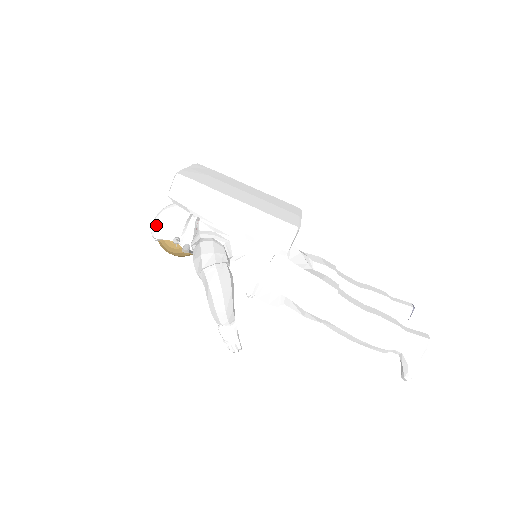
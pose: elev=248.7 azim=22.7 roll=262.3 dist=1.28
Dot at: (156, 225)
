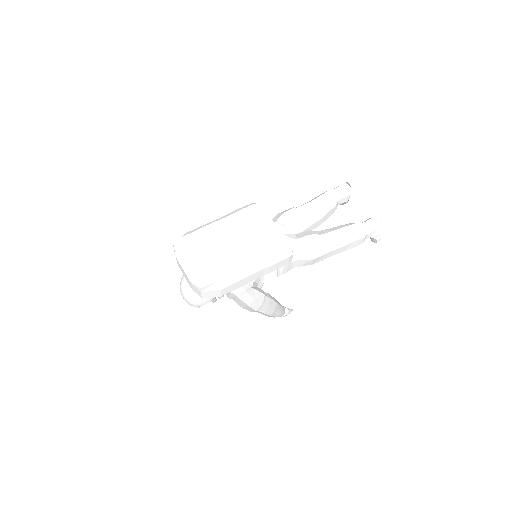
Dot at: (193, 303)
